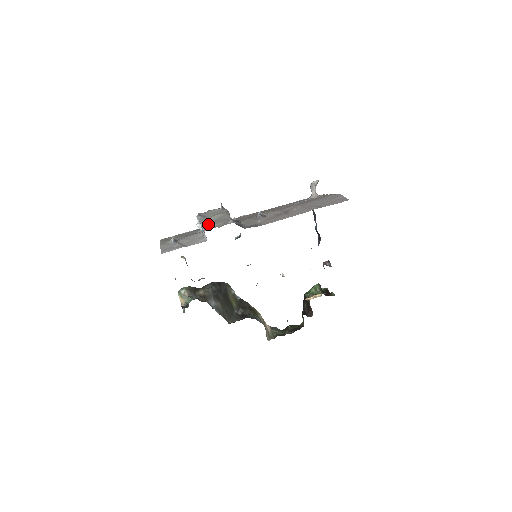
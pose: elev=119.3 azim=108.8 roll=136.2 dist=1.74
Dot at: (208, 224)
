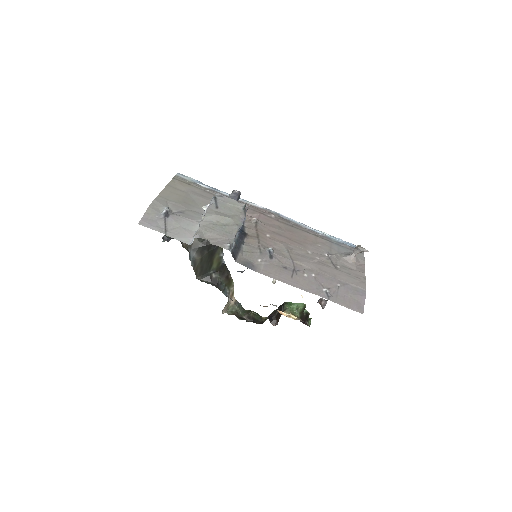
Dot at: (208, 225)
